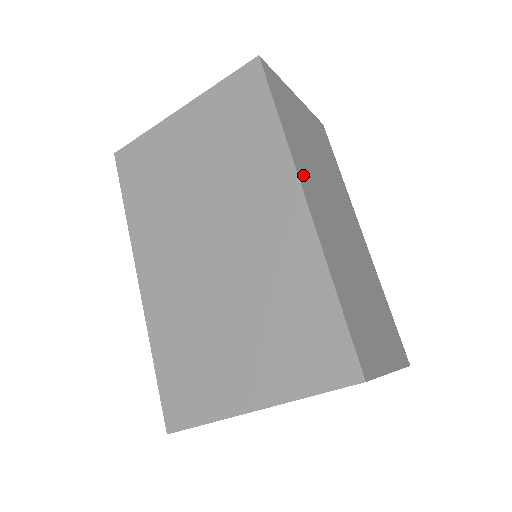
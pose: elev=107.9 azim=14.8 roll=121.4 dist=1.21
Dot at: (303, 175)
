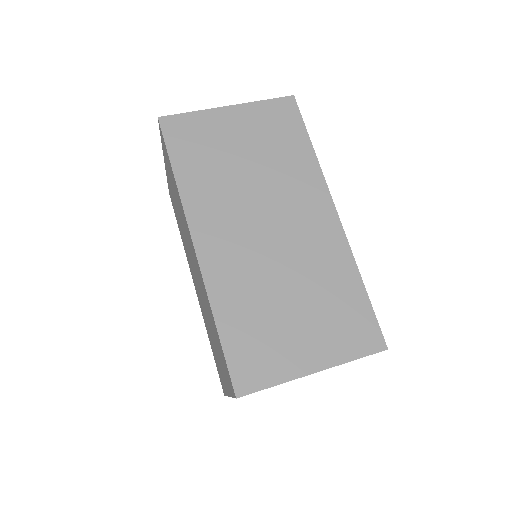
Dot at: (200, 218)
